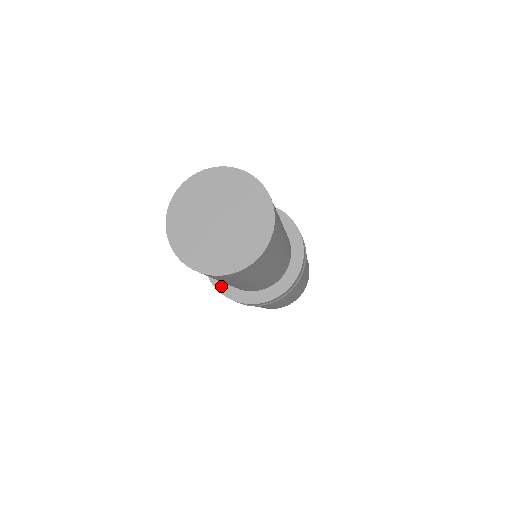
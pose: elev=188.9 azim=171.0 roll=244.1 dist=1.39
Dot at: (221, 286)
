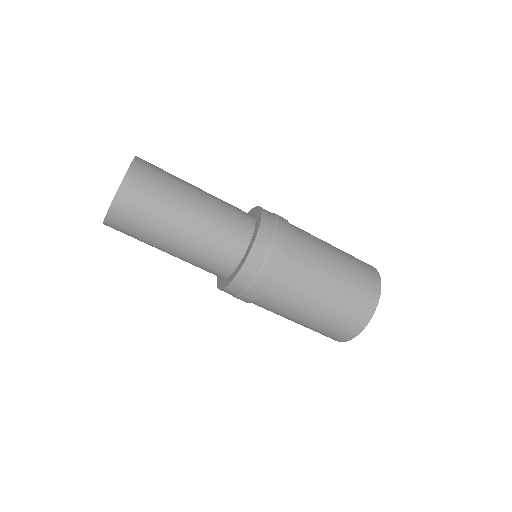
Dot at: (223, 285)
